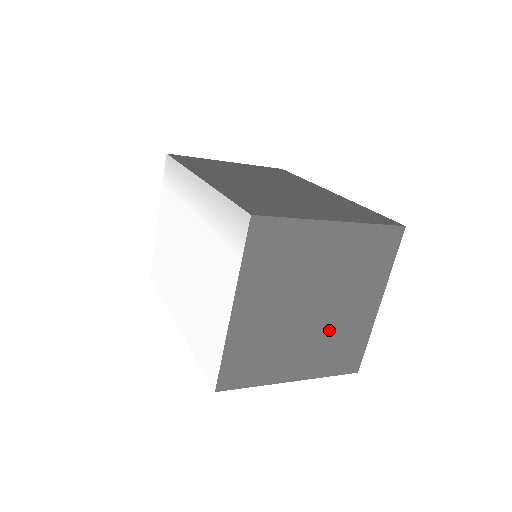
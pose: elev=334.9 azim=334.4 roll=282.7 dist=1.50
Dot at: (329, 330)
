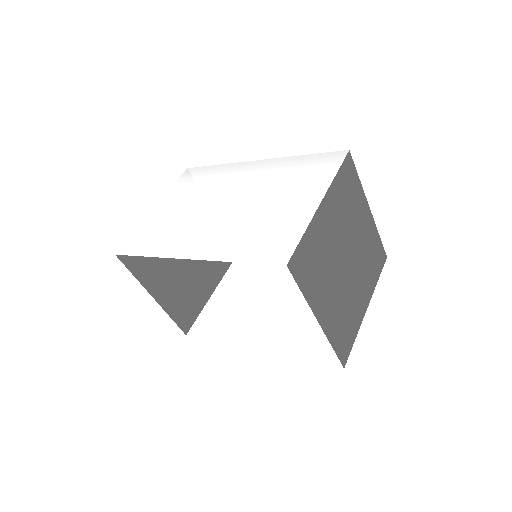
Dot at: (346, 296)
